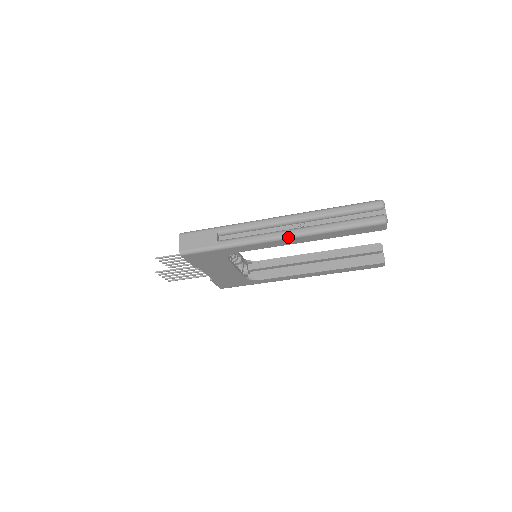
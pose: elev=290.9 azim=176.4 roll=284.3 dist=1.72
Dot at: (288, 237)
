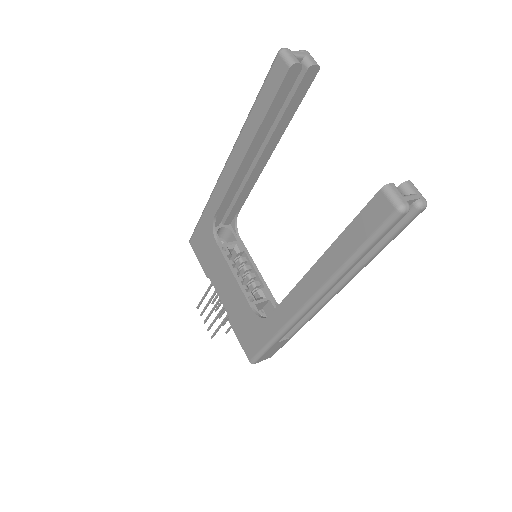
Dot at: (229, 156)
